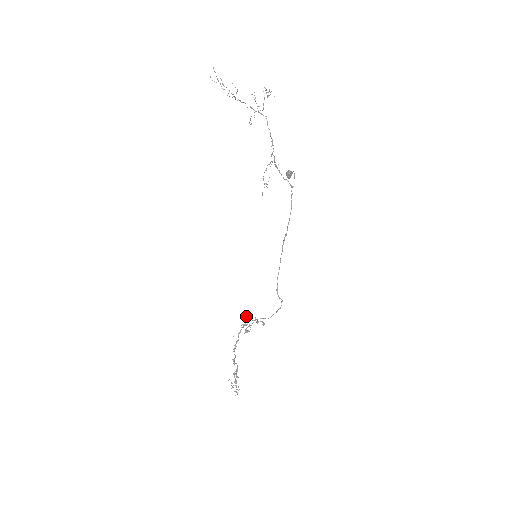
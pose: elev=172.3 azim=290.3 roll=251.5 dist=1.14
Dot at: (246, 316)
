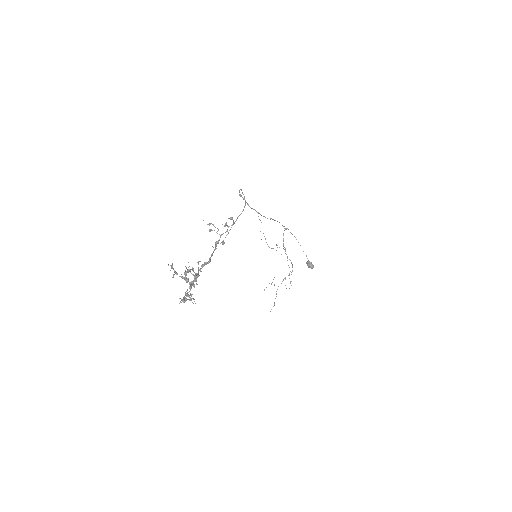
Dot at: occluded
